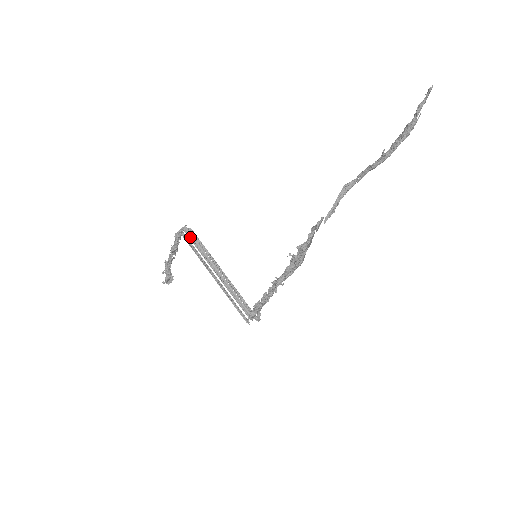
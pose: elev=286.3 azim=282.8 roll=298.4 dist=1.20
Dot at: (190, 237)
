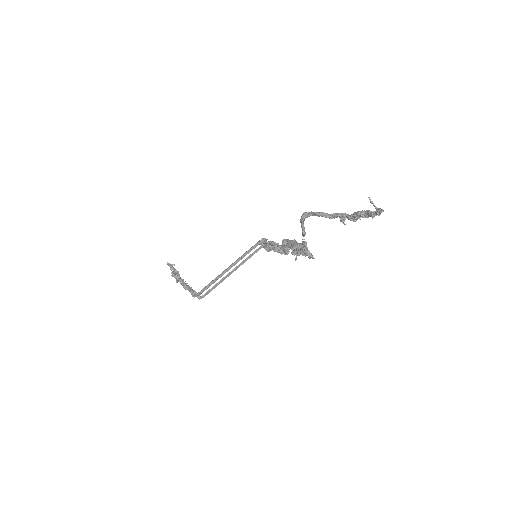
Dot at: (204, 290)
